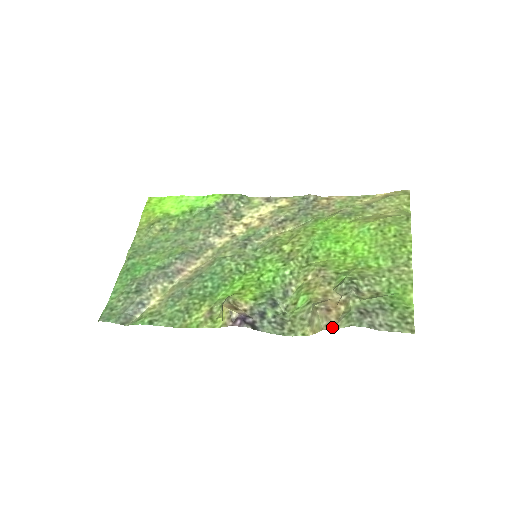
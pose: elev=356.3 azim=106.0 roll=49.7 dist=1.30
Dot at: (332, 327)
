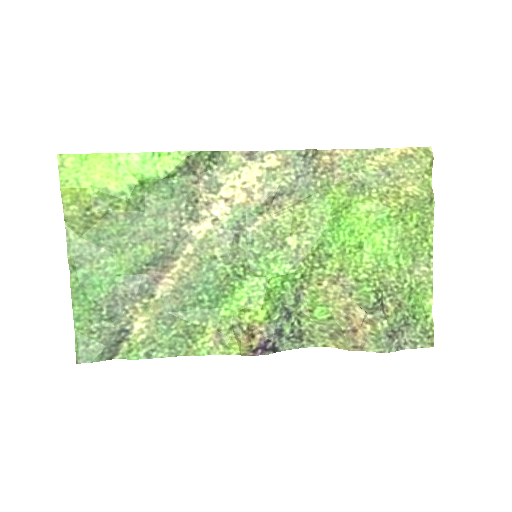
Dot at: (360, 349)
